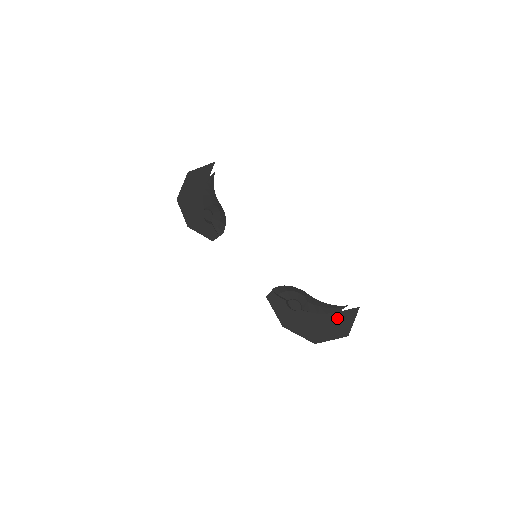
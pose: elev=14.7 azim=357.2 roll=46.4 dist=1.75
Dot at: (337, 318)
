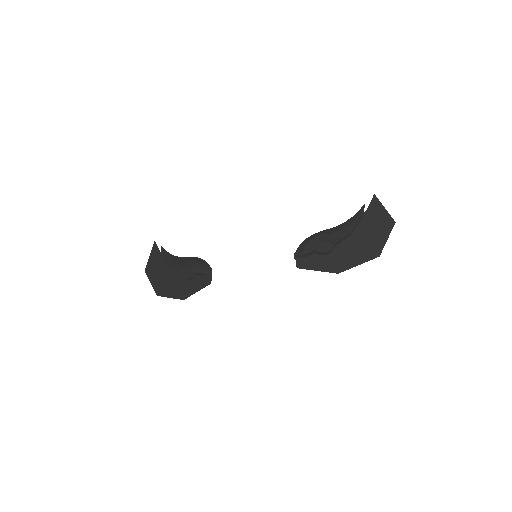
Dot at: (369, 220)
